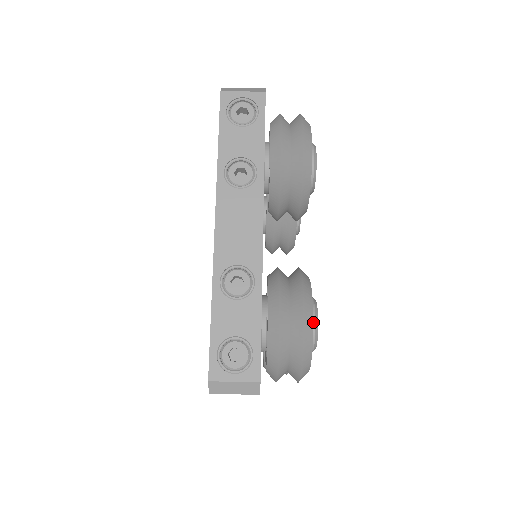
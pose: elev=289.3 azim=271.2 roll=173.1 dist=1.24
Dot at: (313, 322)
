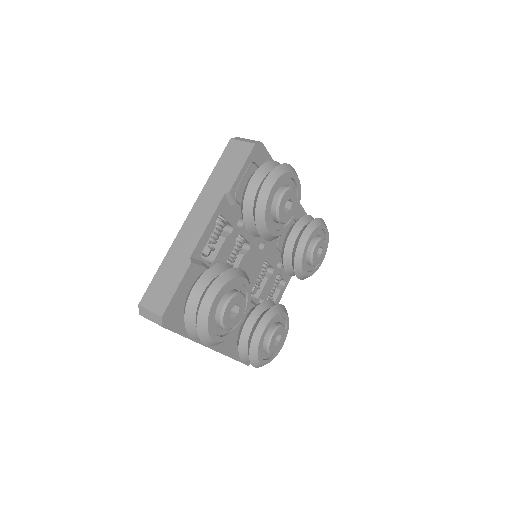
Dot at: (294, 188)
